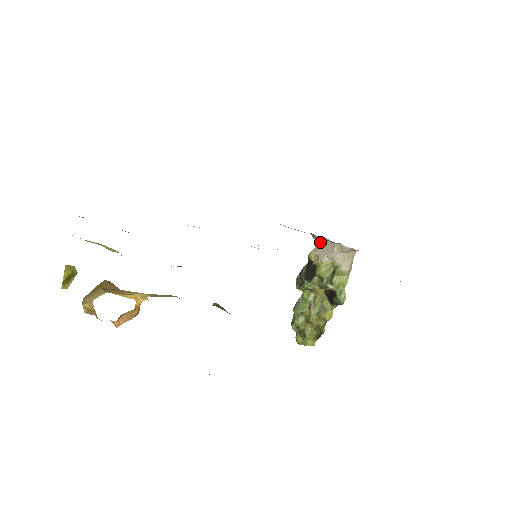
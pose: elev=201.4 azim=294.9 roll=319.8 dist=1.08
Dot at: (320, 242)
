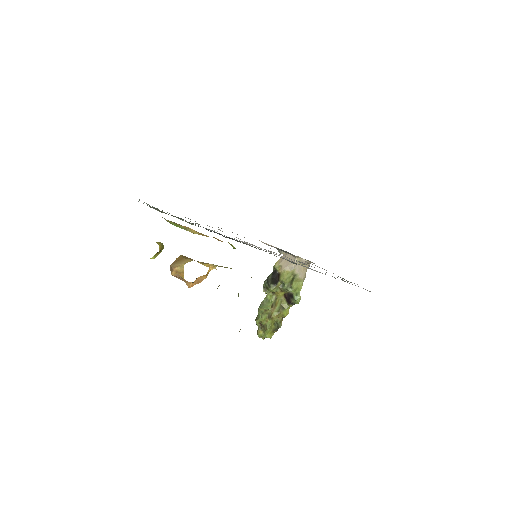
Dot at: (283, 256)
